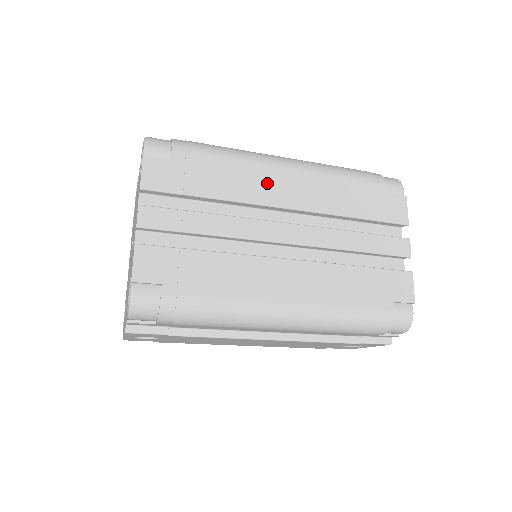
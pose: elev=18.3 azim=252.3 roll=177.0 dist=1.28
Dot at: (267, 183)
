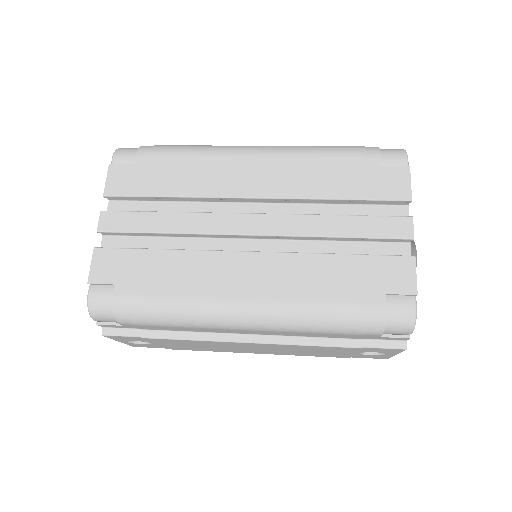
Dot at: (231, 174)
